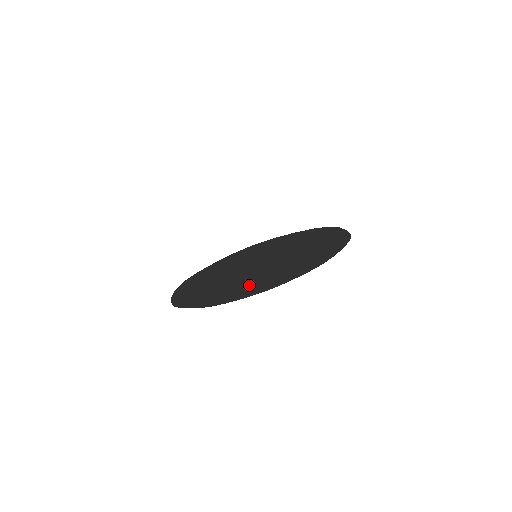
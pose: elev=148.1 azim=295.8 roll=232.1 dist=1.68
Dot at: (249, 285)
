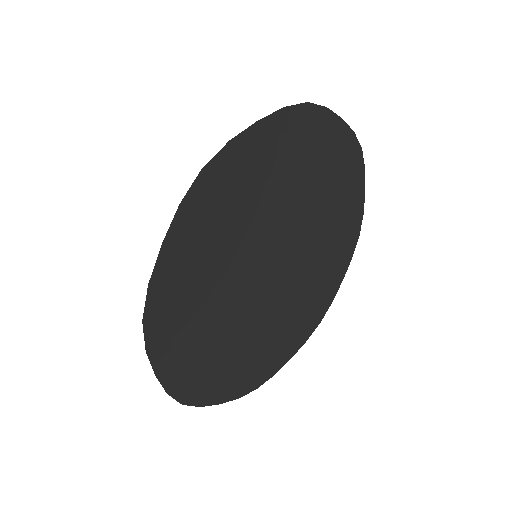
Dot at: (280, 313)
